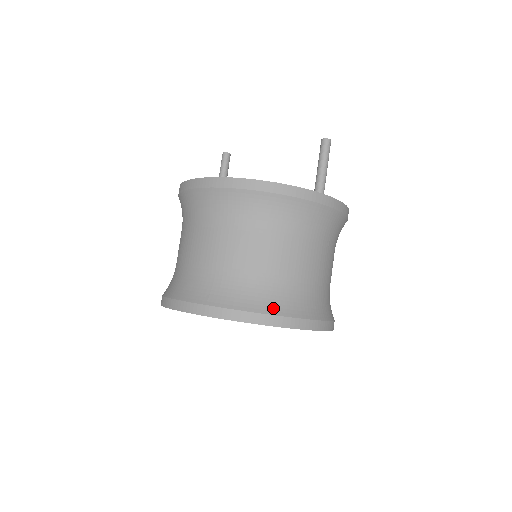
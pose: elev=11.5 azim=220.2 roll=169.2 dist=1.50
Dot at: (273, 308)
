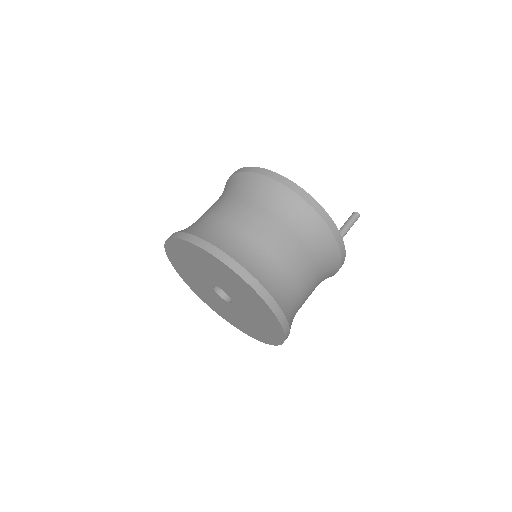
Dot at: (275, 293)
